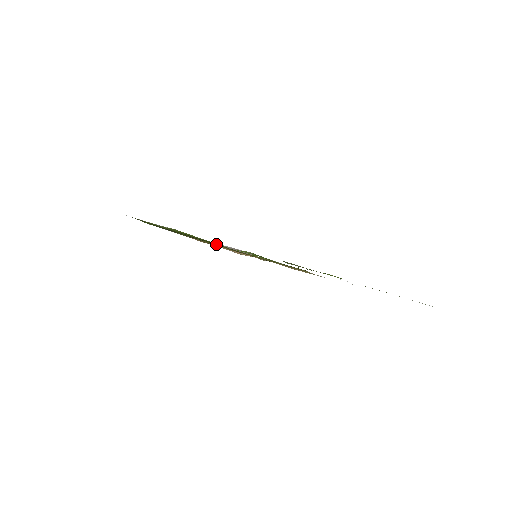
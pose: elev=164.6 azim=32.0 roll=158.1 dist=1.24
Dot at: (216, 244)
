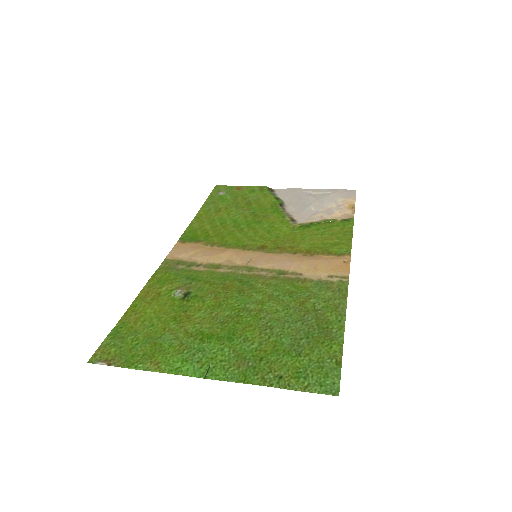
Dot at: (271, 217)
